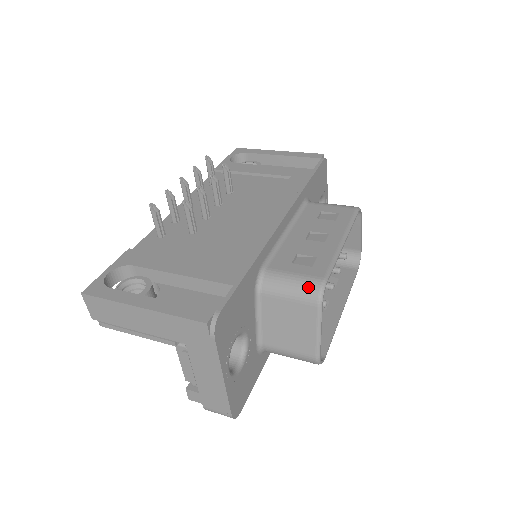
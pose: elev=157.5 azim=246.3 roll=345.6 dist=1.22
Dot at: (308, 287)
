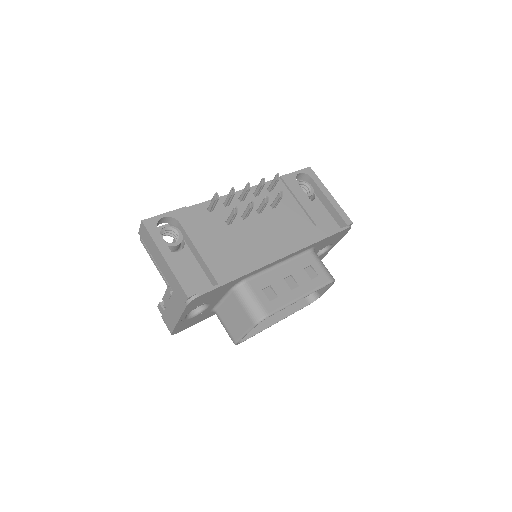
Dot at: (257, 312)
